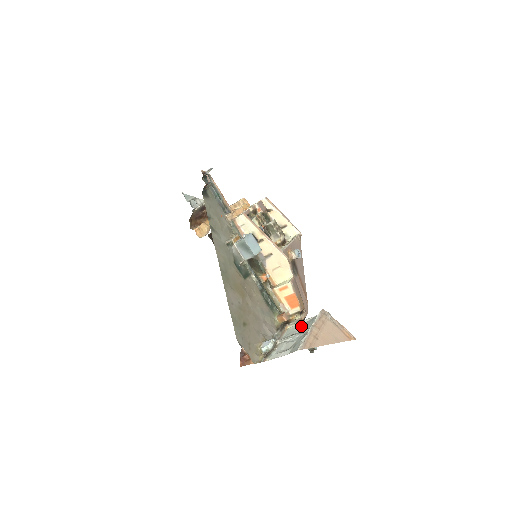
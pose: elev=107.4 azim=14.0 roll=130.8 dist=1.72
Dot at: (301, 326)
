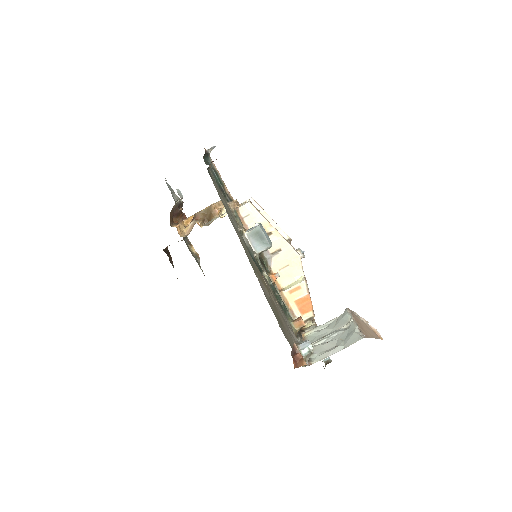
Dot at: (327, 328)
